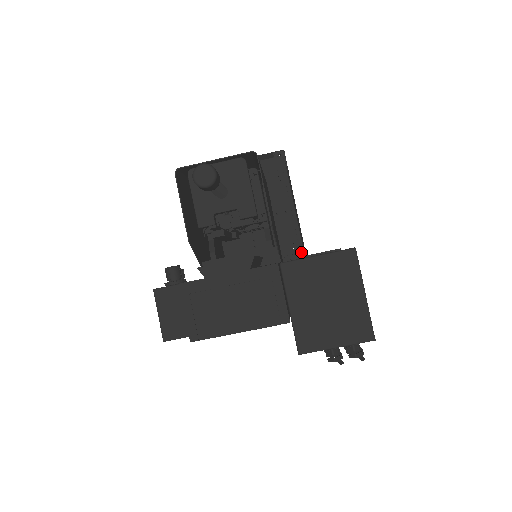
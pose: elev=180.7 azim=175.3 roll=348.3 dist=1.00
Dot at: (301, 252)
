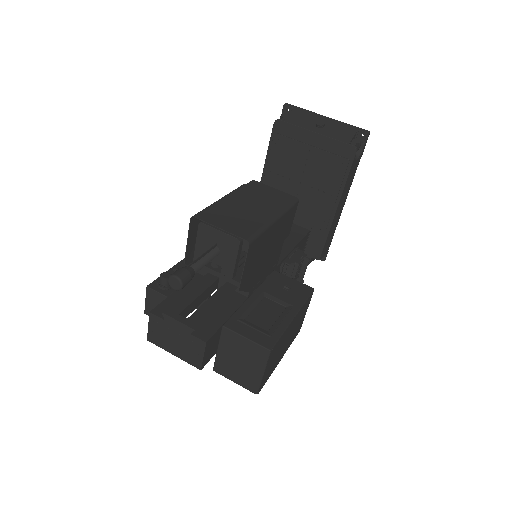
Dot at: (327, 231)
